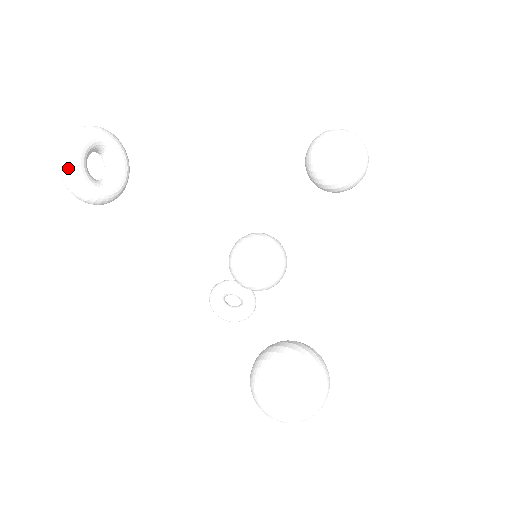
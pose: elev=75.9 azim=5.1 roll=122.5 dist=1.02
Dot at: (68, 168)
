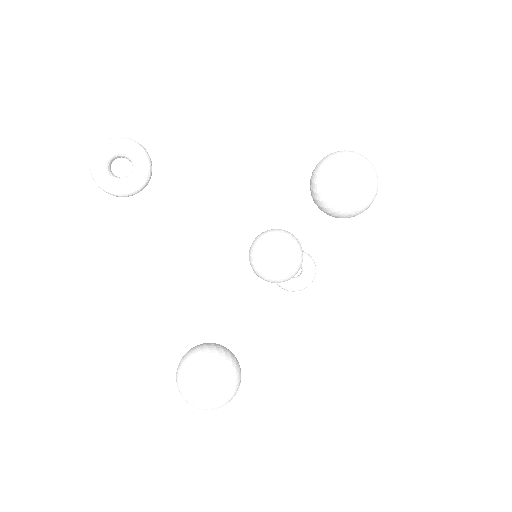
Dot at: (93, 173)
